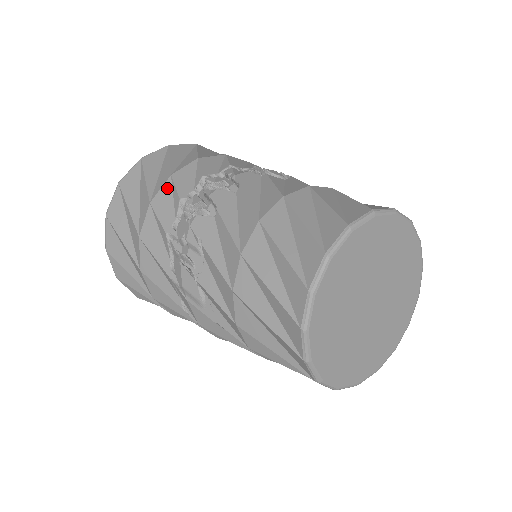
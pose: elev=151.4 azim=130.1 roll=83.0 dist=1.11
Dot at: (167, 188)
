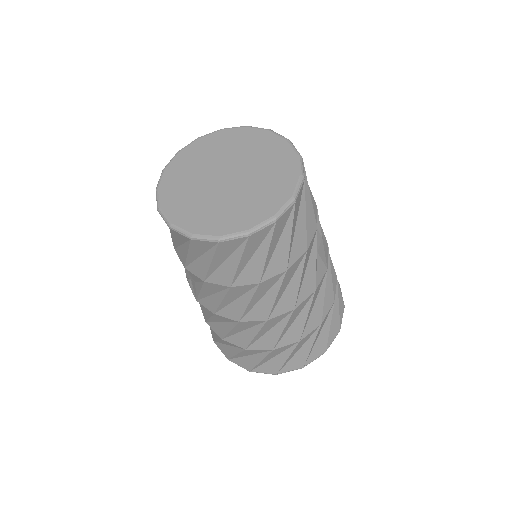
Dot at: occluded
